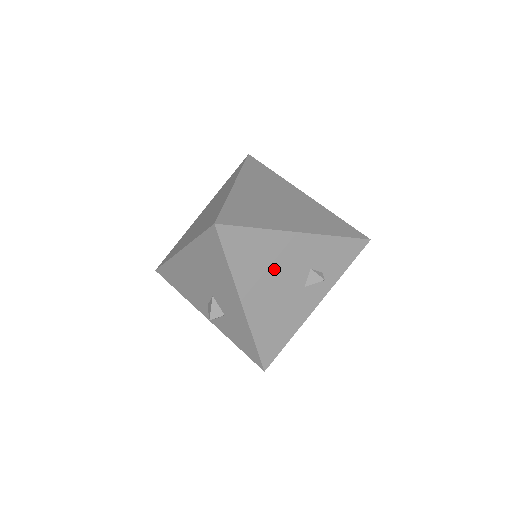
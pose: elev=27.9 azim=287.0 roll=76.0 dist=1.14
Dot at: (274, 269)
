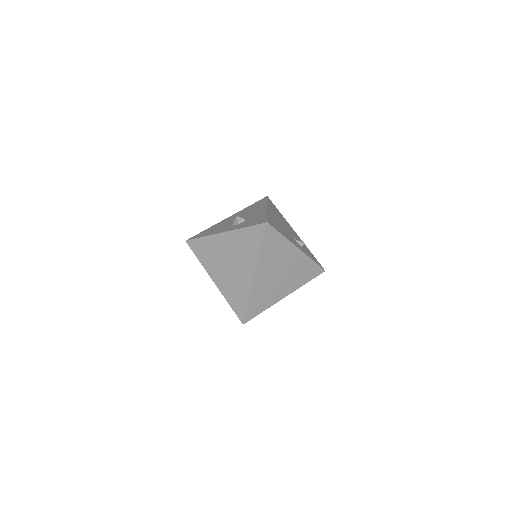
Dot at: (283, 222)
